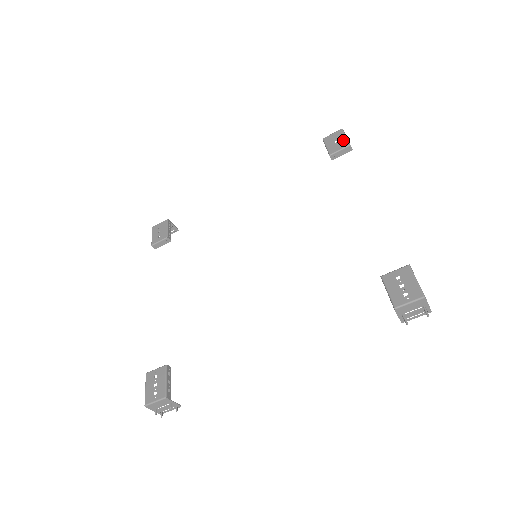
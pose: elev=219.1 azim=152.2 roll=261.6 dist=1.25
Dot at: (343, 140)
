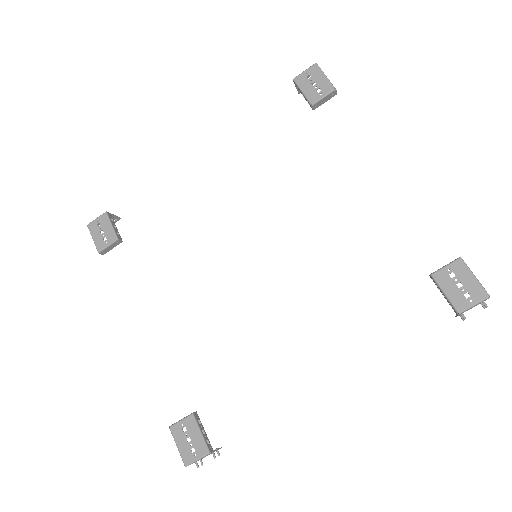
Dot at: (323, 82)
